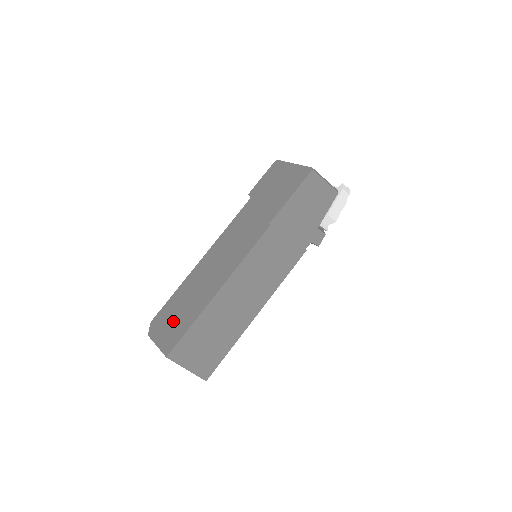
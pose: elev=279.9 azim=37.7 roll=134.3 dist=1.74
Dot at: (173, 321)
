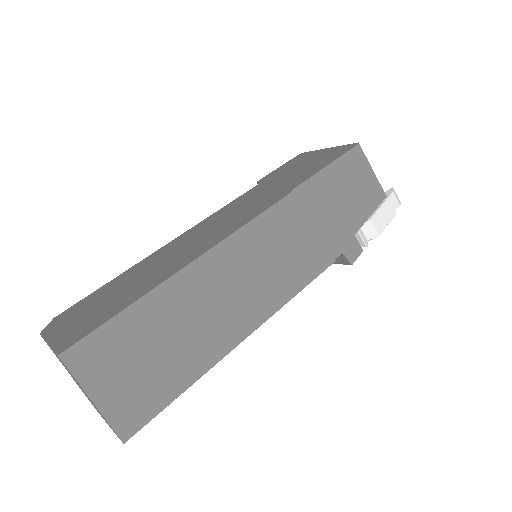
Dot at: (94, 309)
